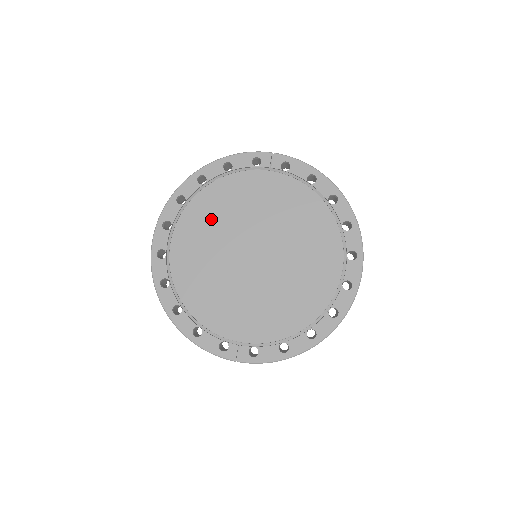
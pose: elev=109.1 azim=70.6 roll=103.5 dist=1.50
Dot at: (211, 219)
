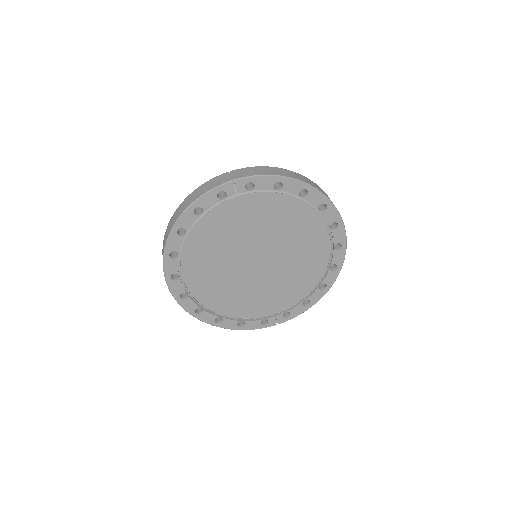
Dot at: (208, 255)
